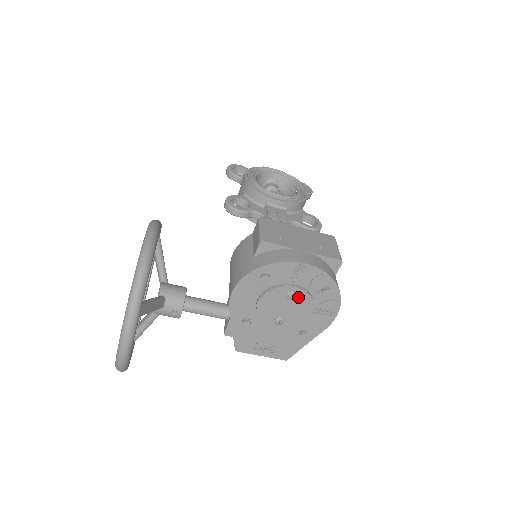
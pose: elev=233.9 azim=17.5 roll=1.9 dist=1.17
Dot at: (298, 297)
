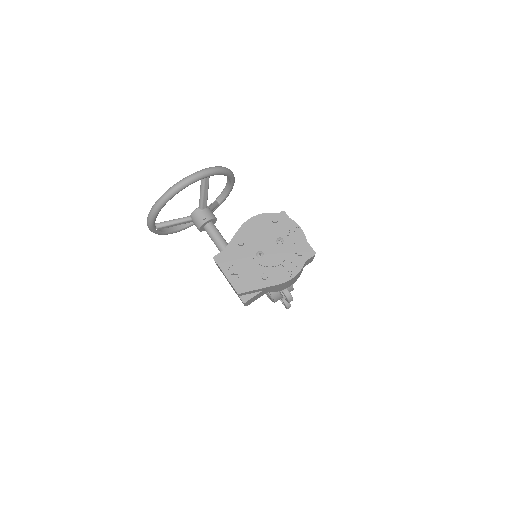
Dot at: (282, 245)
